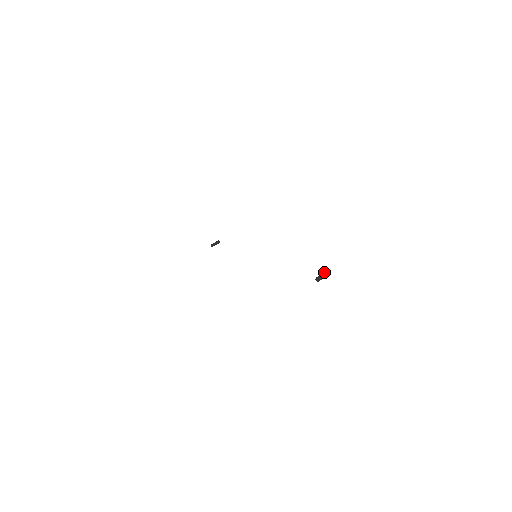
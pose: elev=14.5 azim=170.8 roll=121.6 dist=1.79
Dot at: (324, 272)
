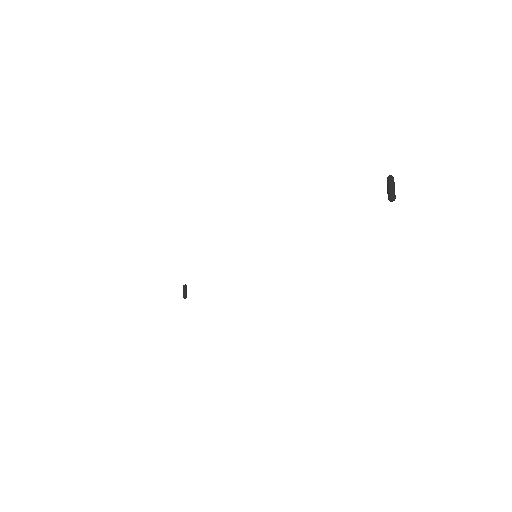
Dot at: (387, 183)
